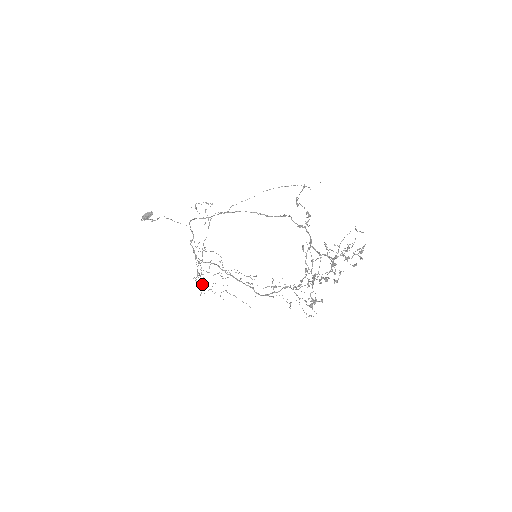
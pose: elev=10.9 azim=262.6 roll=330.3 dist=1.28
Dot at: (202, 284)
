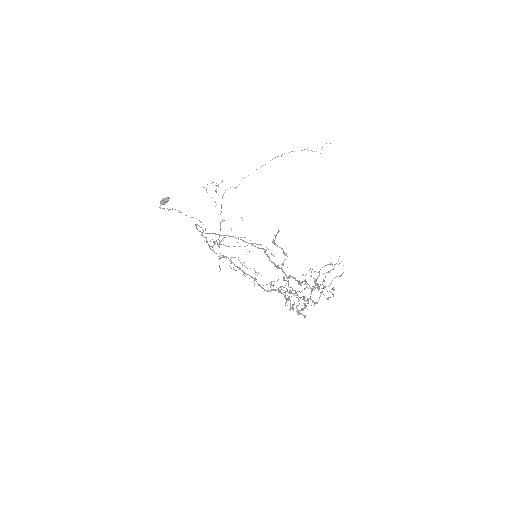
Dot at: occluded
